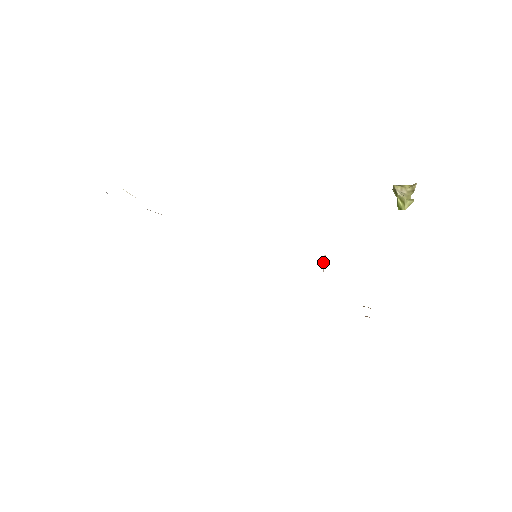
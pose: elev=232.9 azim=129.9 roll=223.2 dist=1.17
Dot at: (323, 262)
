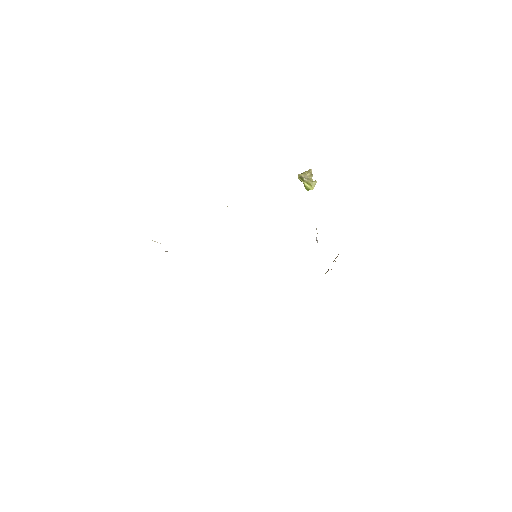
Dot at: occluded
